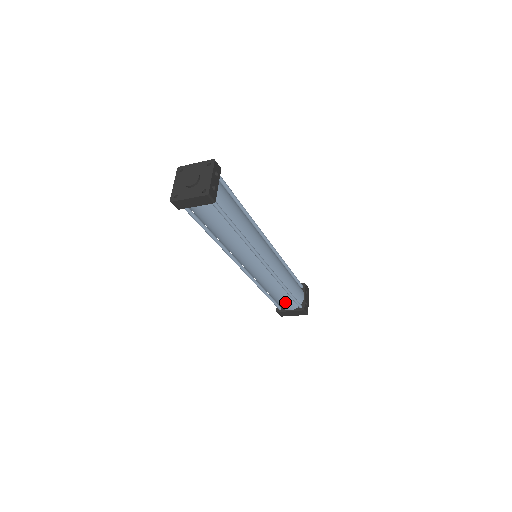
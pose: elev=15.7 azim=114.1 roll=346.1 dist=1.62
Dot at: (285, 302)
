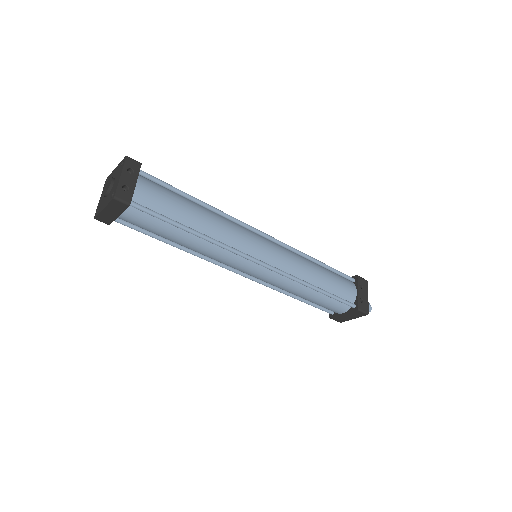
Dot at: (327, 304)
